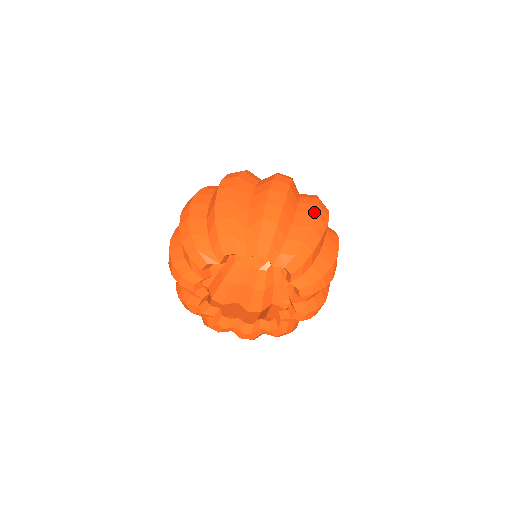
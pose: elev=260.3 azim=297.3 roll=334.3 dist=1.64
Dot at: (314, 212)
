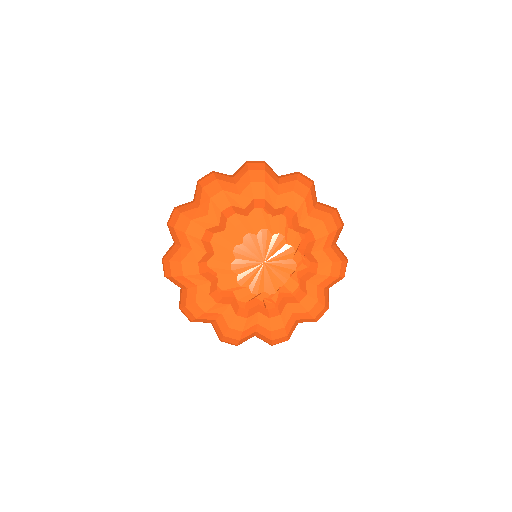
Dot at: occluded
